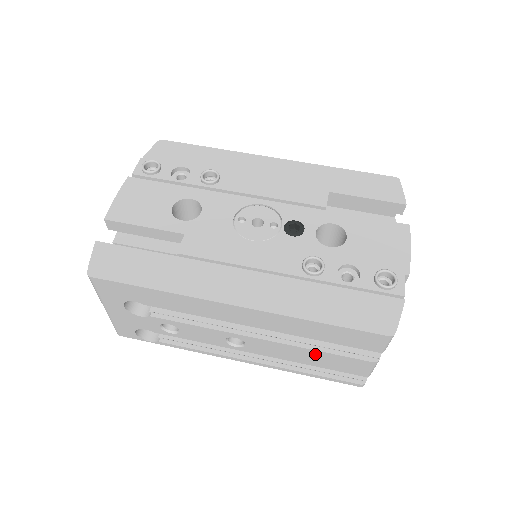
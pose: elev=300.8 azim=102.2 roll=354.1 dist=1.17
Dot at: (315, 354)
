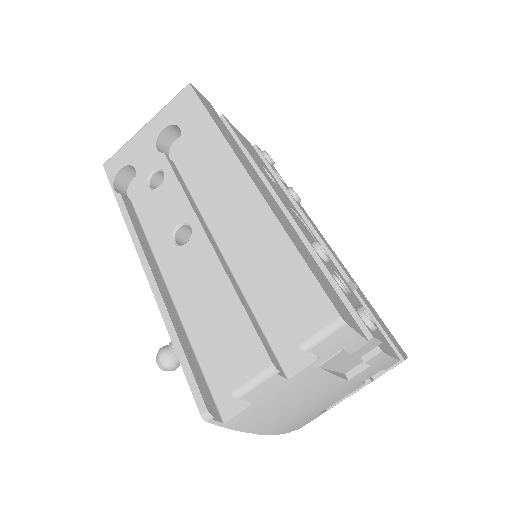
Dot at: (230, 304)
